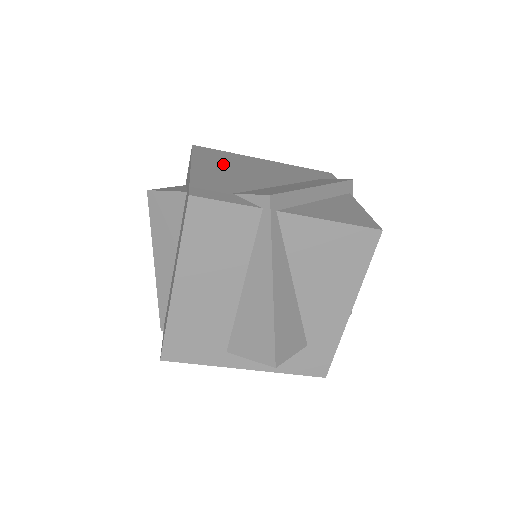
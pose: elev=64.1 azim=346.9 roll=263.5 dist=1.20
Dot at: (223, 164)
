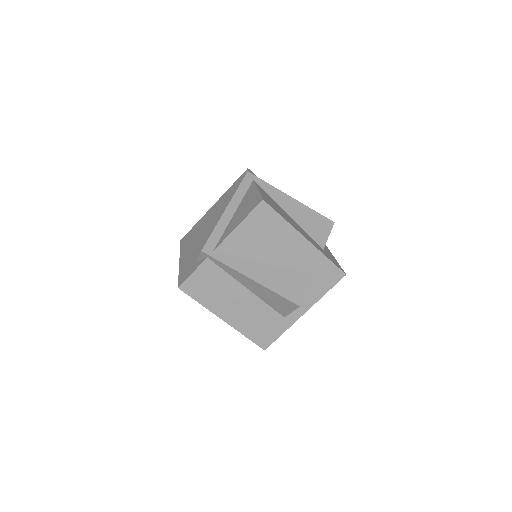
Dot at: (193, 240)
